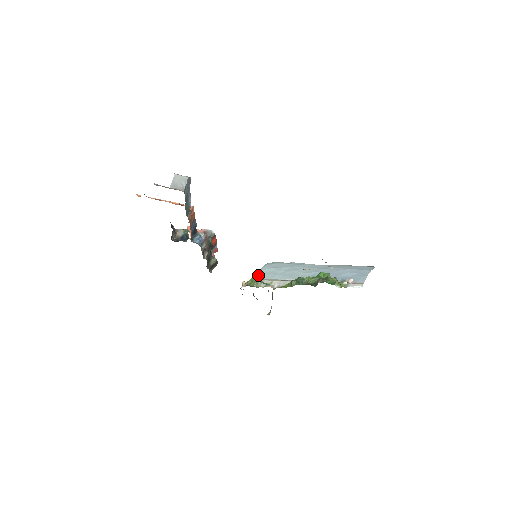
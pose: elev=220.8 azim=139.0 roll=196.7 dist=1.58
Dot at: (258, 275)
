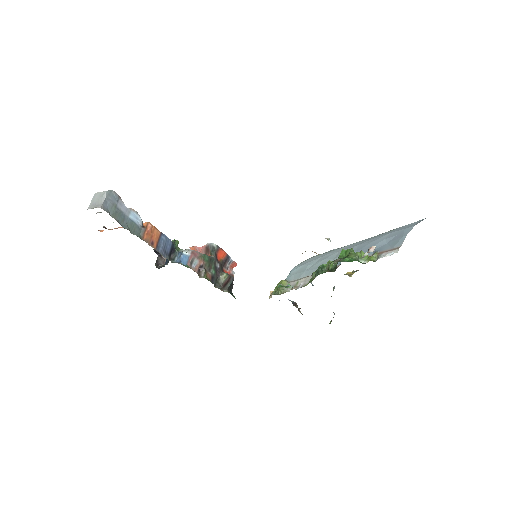
Dot at: occluded
